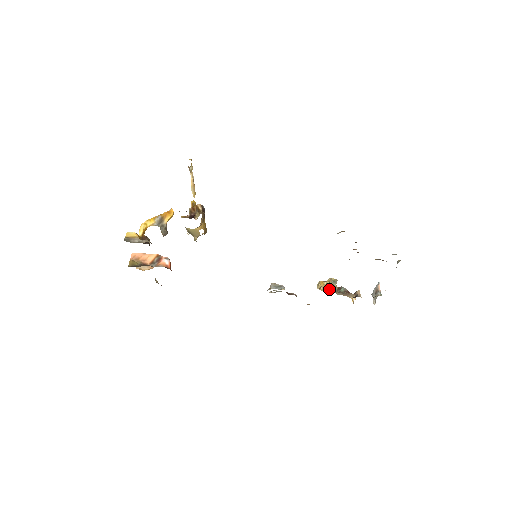
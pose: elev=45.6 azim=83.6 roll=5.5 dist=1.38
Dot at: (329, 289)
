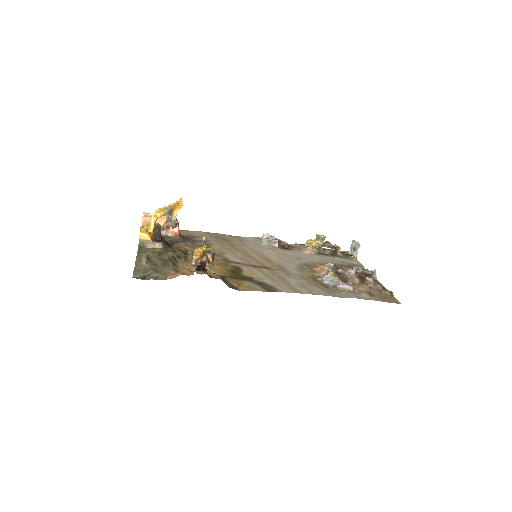
Dot at: (314, 253)
